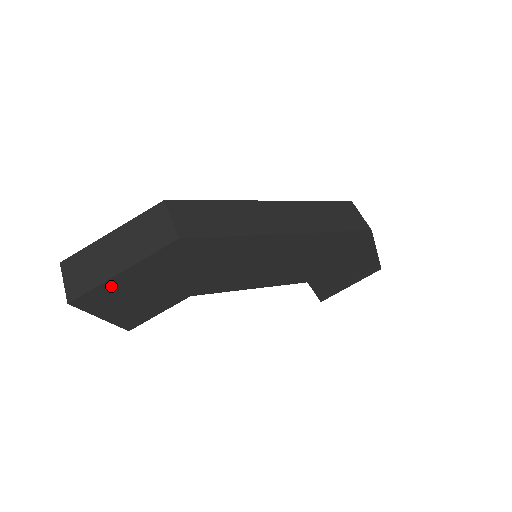
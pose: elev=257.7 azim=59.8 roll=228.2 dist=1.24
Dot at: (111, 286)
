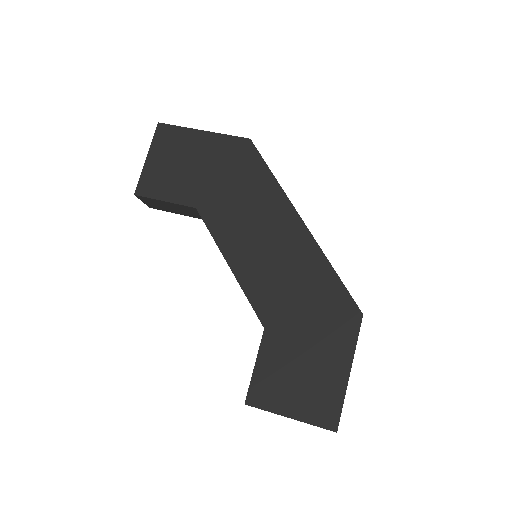
Dot at: (186, 136)
